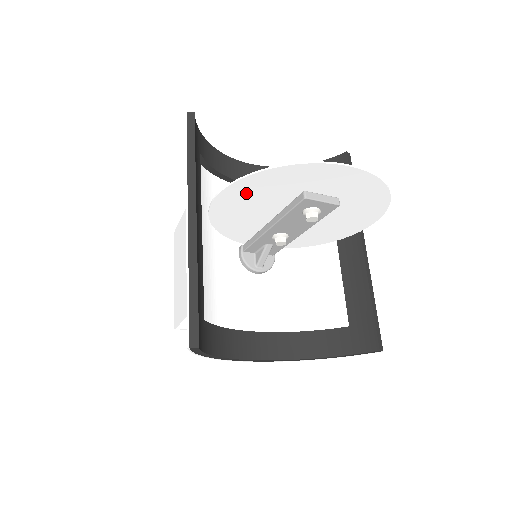
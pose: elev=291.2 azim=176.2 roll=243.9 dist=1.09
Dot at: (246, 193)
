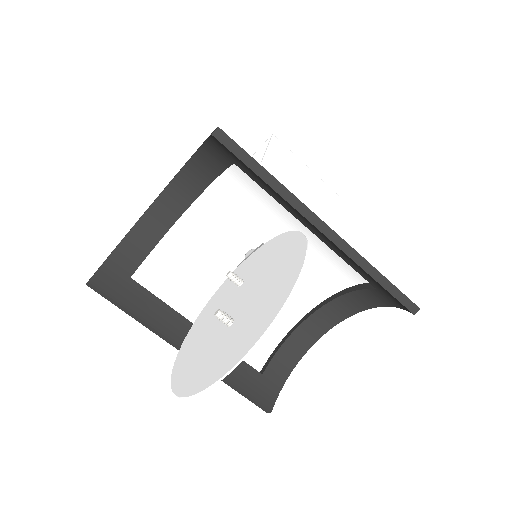
Dot at: (187, 360)
